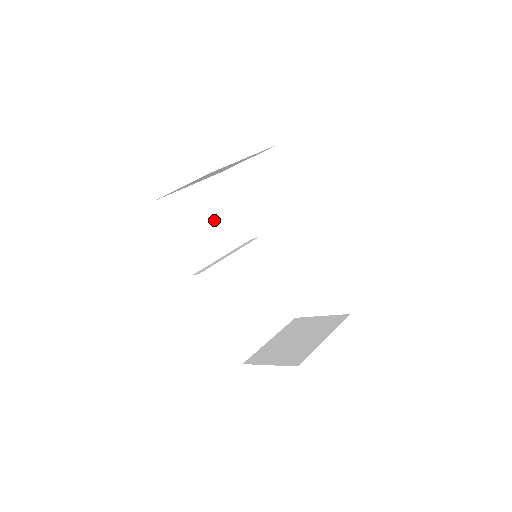
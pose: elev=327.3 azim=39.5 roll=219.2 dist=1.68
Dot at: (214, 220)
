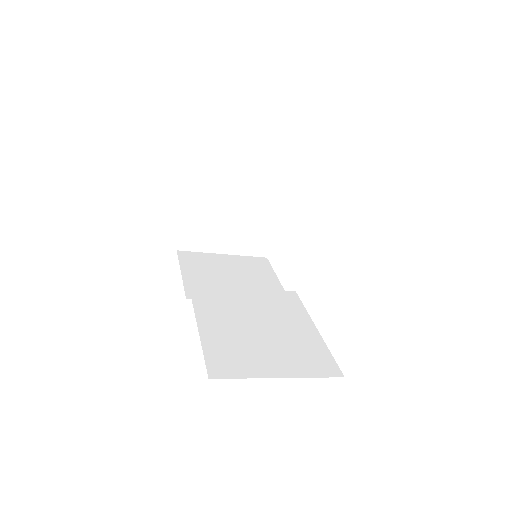
Dot at: (242, 278)
